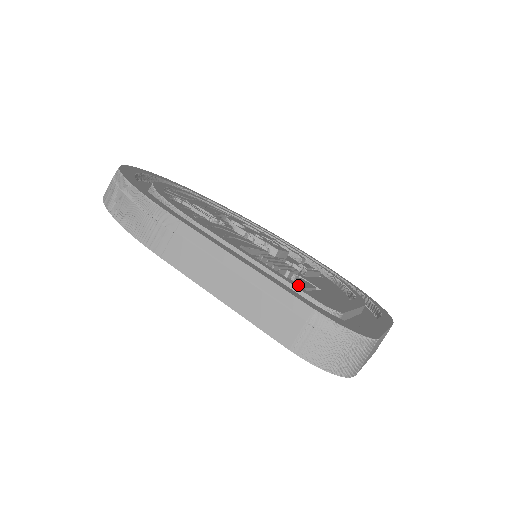
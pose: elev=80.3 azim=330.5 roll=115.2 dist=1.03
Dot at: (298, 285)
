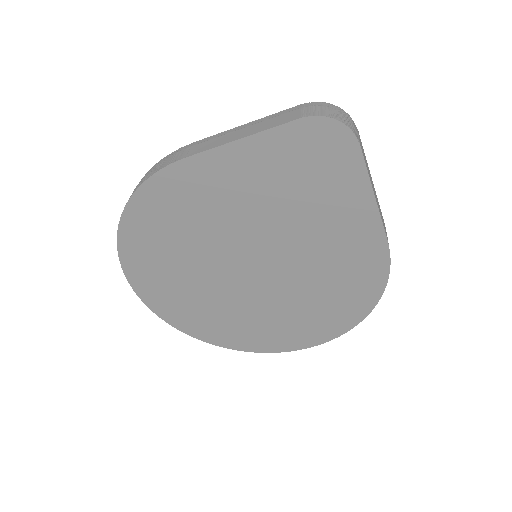
Dot at: occluded
